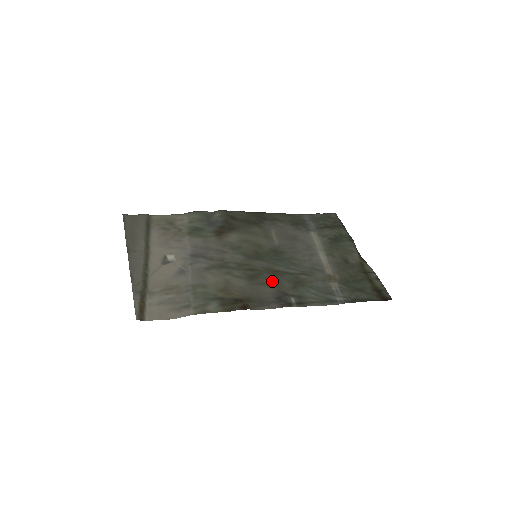
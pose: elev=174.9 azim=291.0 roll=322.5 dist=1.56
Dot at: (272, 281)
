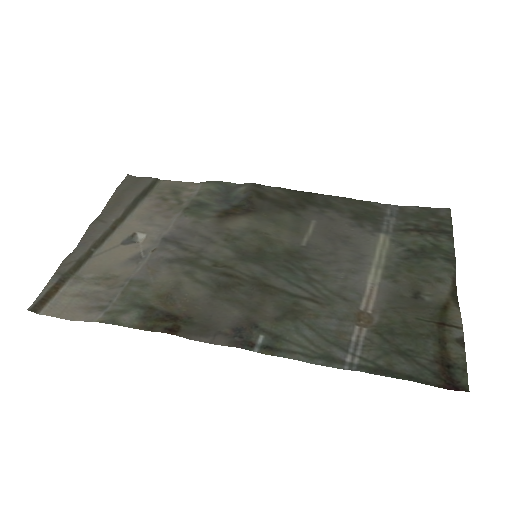
Dot at: (251, 300)
